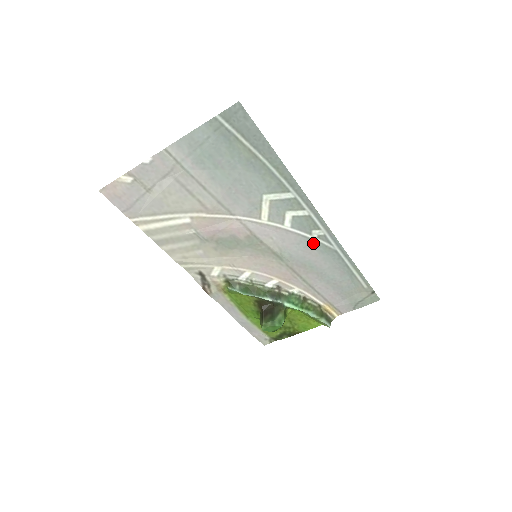
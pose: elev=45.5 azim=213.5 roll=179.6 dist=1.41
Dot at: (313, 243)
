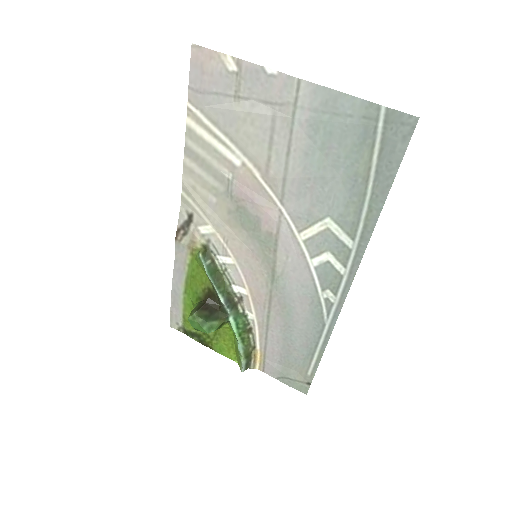
Dot at: (315, 299)
